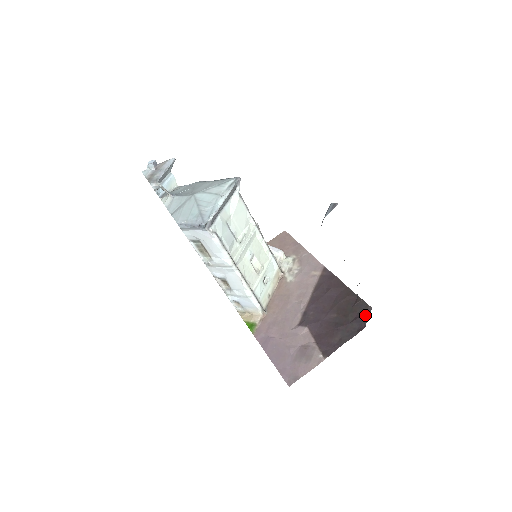
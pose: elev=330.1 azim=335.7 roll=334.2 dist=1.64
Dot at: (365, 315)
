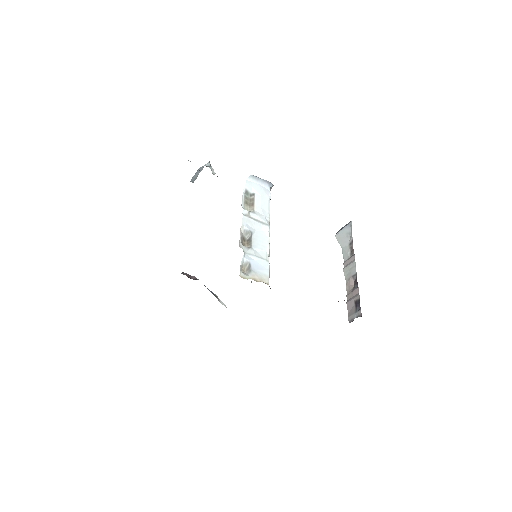
Dot at: occluded
